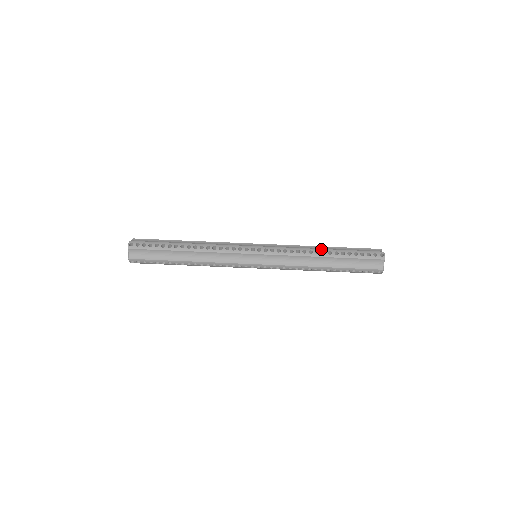
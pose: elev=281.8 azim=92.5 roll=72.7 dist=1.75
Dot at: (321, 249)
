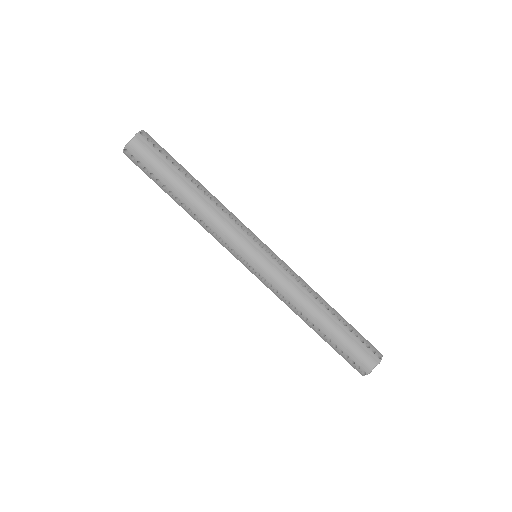
Dot at: occluded
